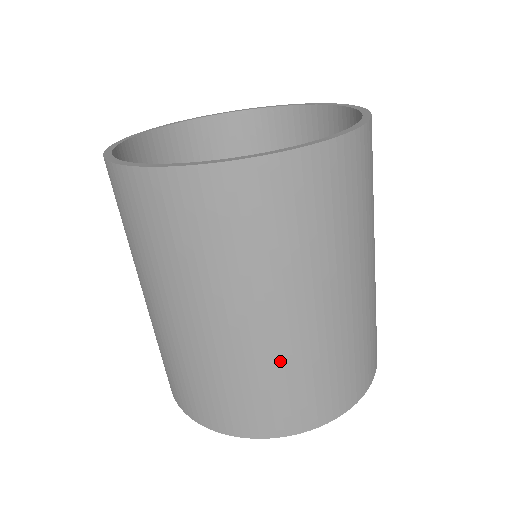
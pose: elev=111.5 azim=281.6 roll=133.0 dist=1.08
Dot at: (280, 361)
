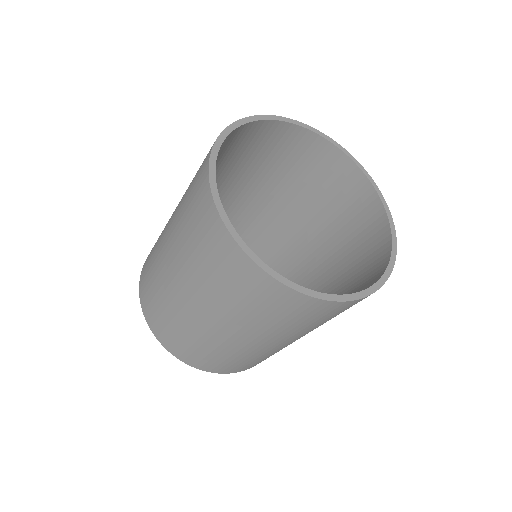
Dot at: (215, 346)
